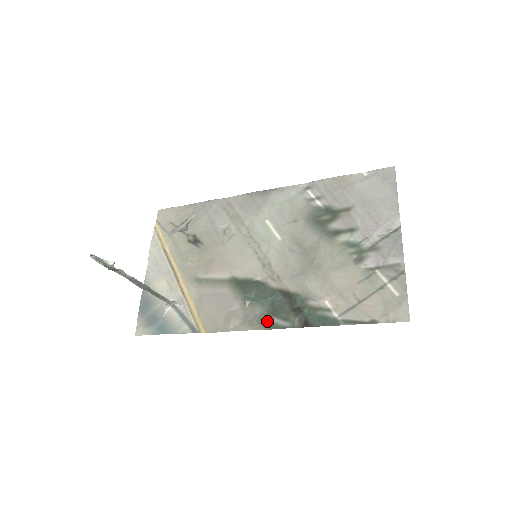
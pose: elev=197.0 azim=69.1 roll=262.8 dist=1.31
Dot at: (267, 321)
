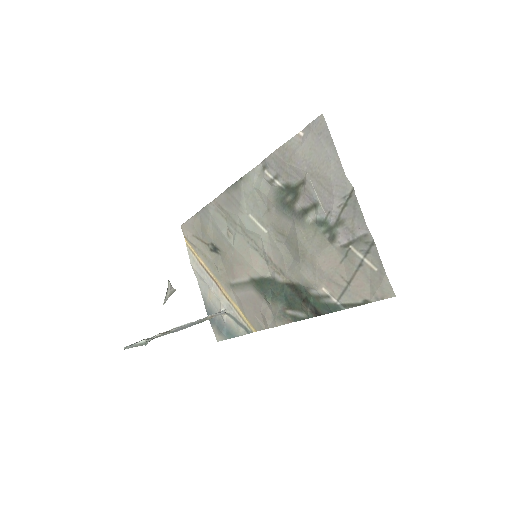
Dot at: (290, 315)
